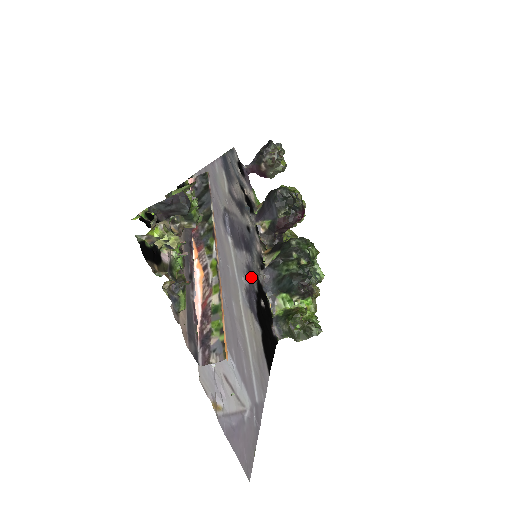
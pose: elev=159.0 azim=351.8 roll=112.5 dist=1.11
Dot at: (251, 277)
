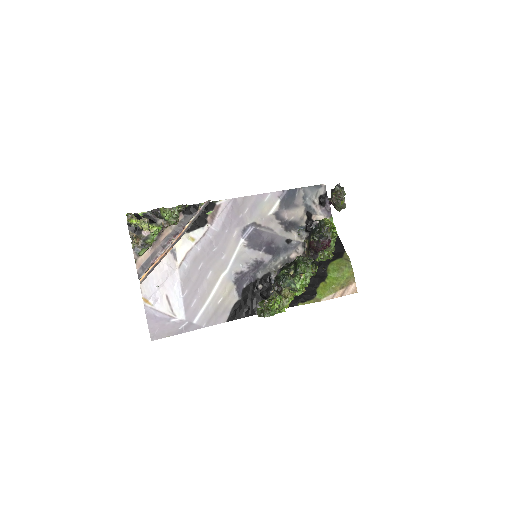
Dot at: (258, 268)
